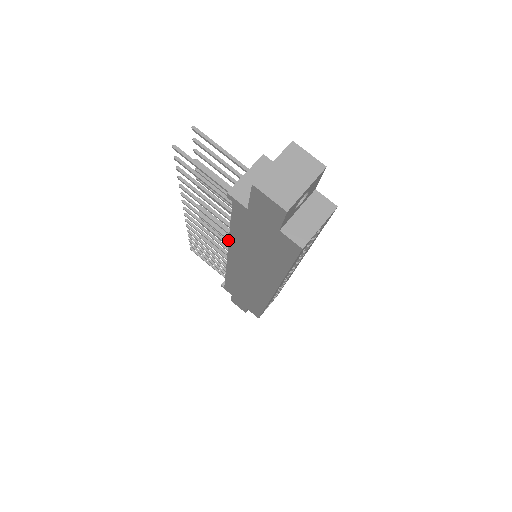
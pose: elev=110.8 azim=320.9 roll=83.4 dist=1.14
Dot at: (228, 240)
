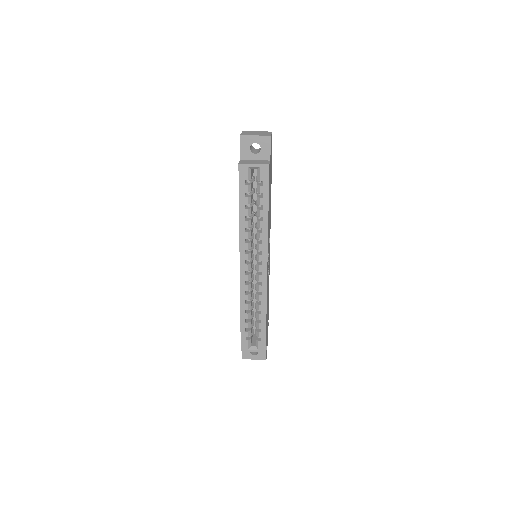
Dot at: occluded
